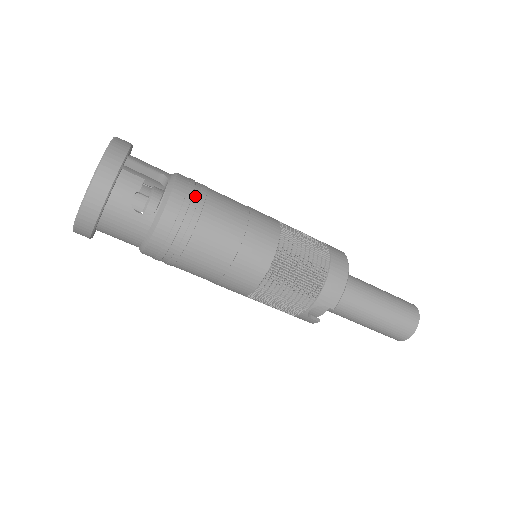
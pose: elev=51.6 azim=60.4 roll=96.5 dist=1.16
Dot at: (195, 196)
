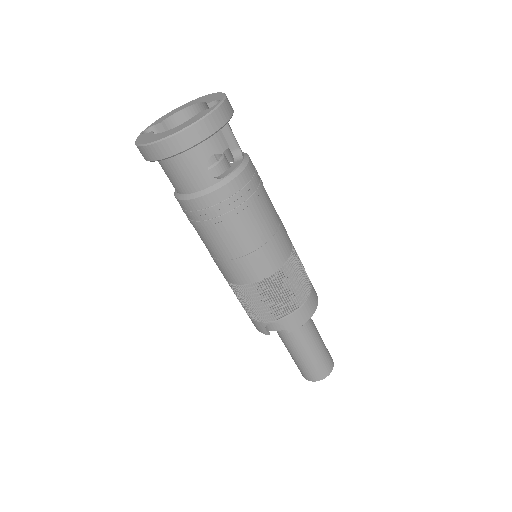
Dot at: (255, 185)
